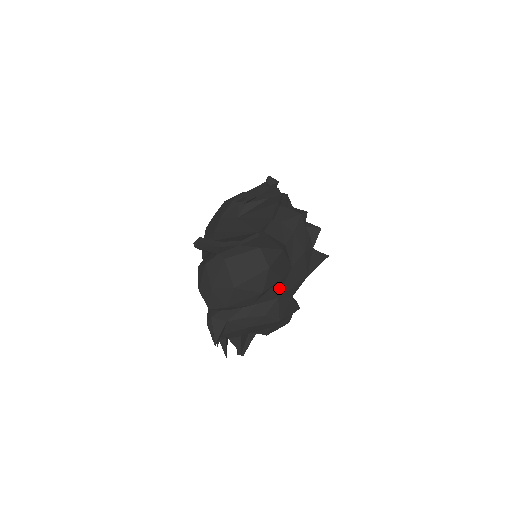
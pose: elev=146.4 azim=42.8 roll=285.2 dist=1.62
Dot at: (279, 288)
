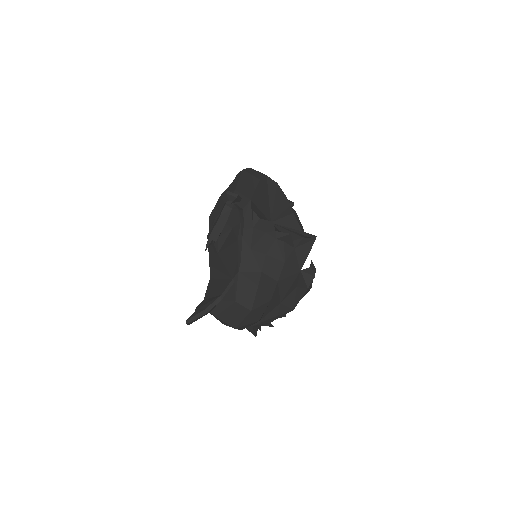
Dot at: (275, 302)
